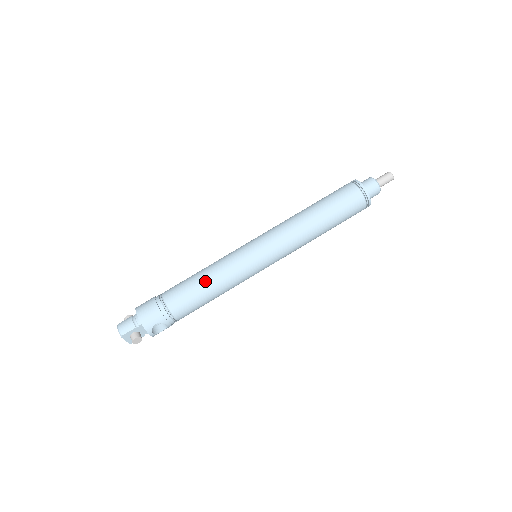
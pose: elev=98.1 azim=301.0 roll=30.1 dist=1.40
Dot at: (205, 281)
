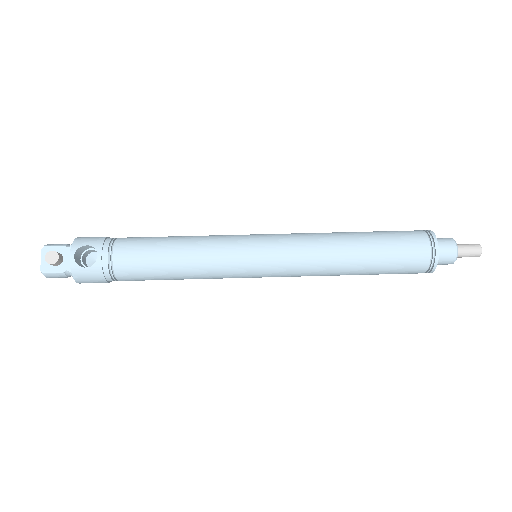
Dot at: (178, 236)
